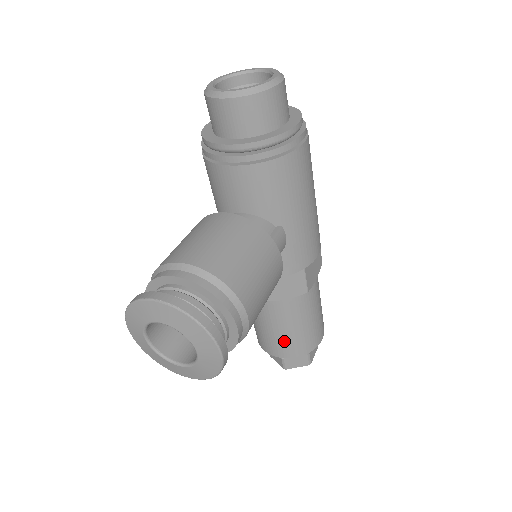
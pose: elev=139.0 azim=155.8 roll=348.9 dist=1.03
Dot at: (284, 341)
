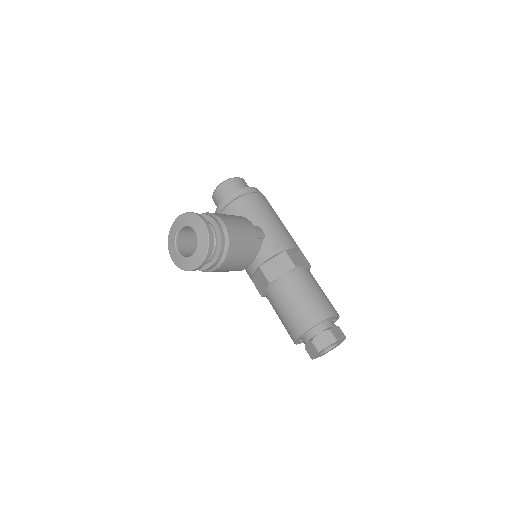
Dot at: (299, 313)
